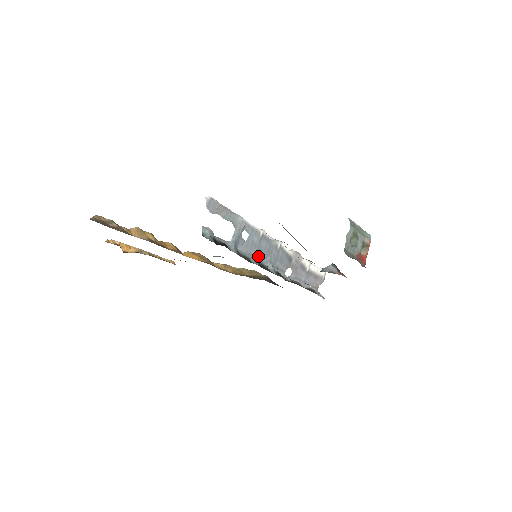
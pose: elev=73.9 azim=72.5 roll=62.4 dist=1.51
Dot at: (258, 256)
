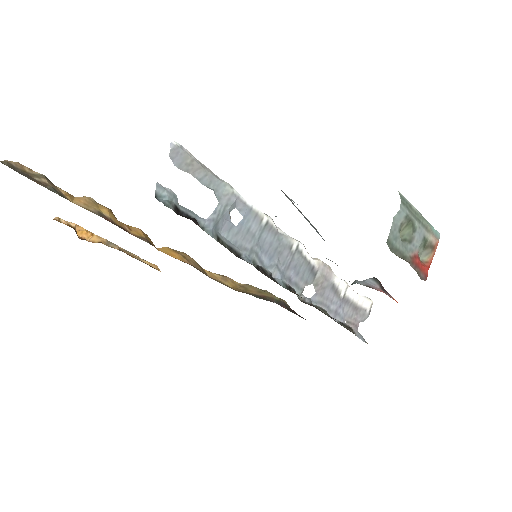
Dot at: (256, 253)
